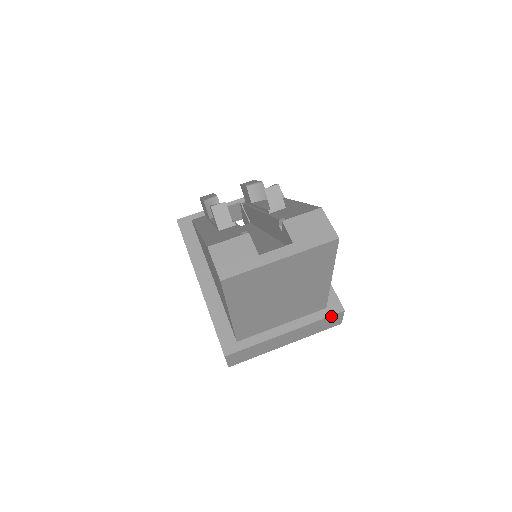
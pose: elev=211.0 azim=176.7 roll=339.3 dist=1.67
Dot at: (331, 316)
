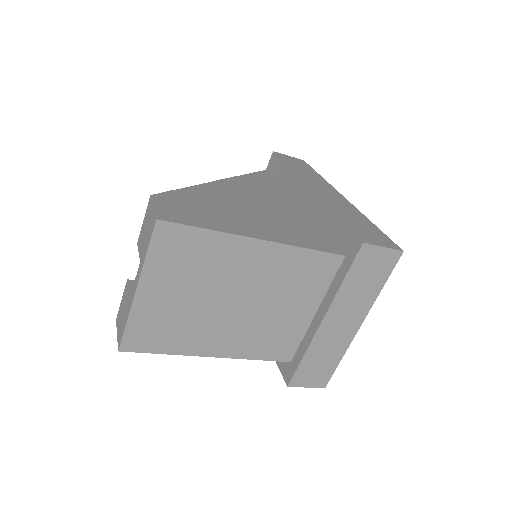
Dot at: (355, 262)
